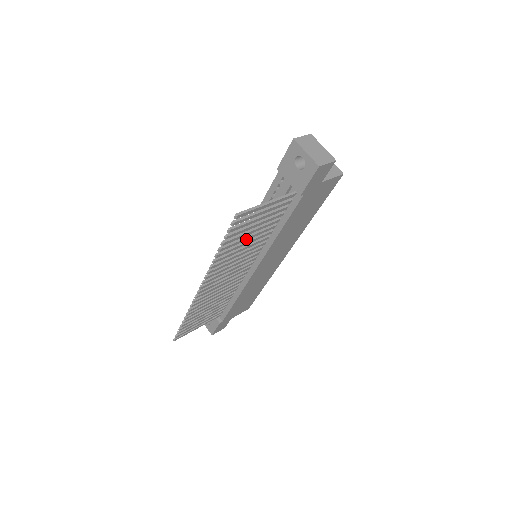
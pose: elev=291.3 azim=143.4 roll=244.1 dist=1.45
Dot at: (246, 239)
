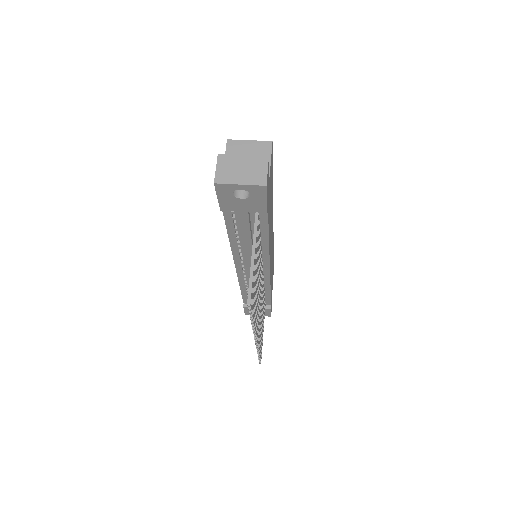
Dot at: occluded
